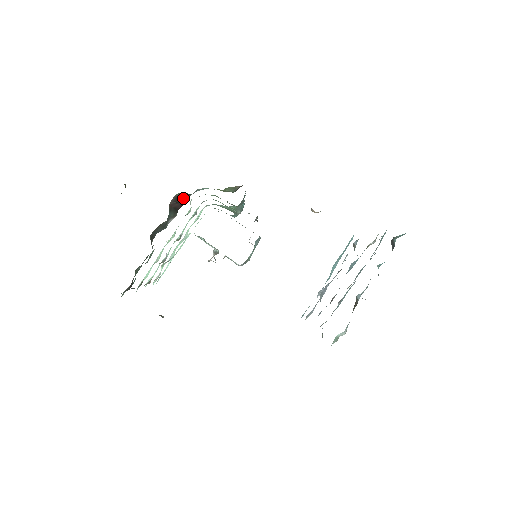
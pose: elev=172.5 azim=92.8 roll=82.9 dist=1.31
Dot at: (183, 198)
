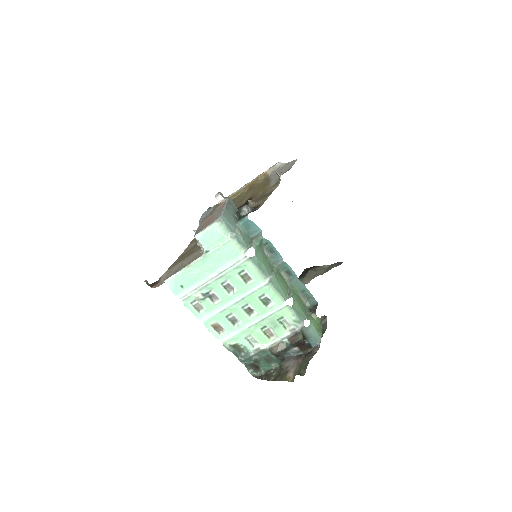
Dot at: (302, 340)
